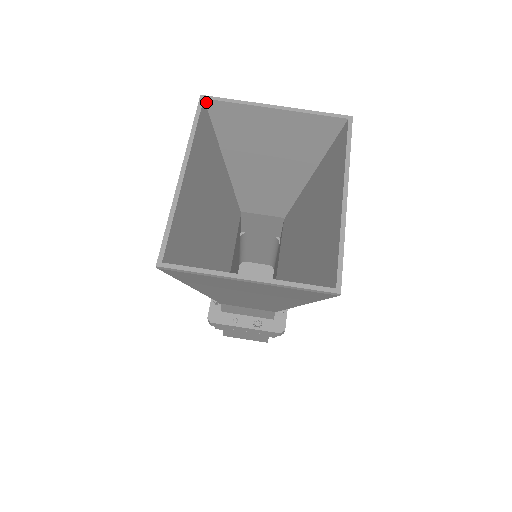
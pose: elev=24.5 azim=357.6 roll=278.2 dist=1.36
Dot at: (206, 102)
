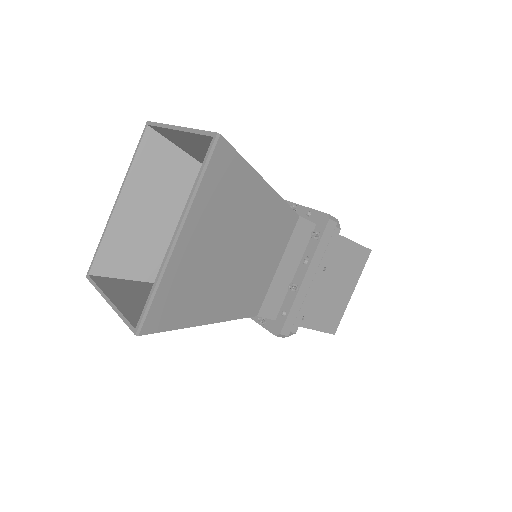
Dot at: (151, 127)
